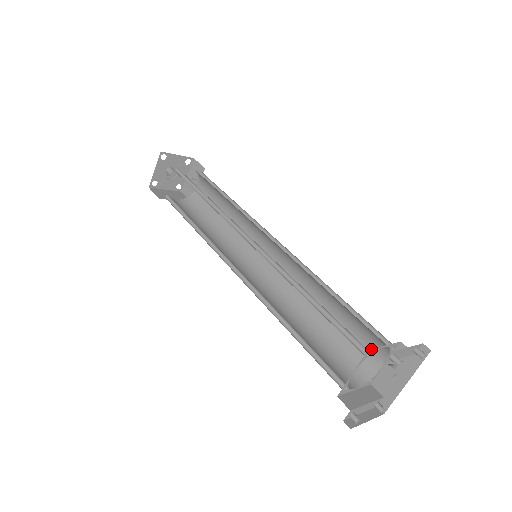
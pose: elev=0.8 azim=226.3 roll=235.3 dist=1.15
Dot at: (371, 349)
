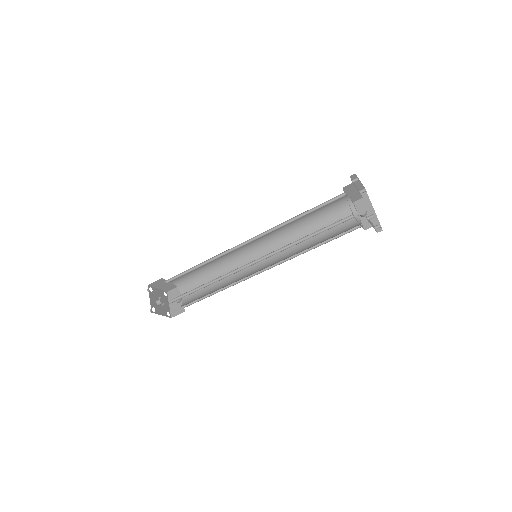
Dot at: (343, 190)
